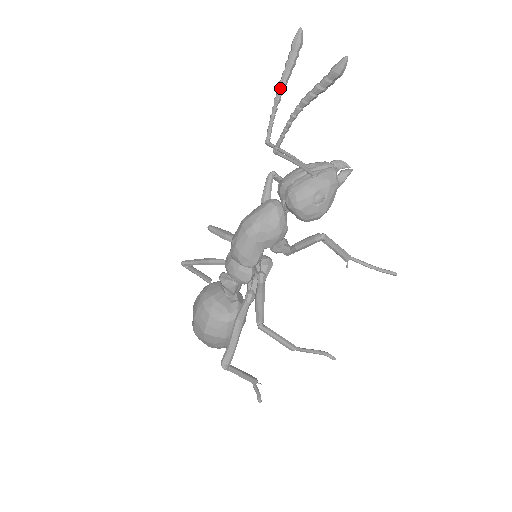
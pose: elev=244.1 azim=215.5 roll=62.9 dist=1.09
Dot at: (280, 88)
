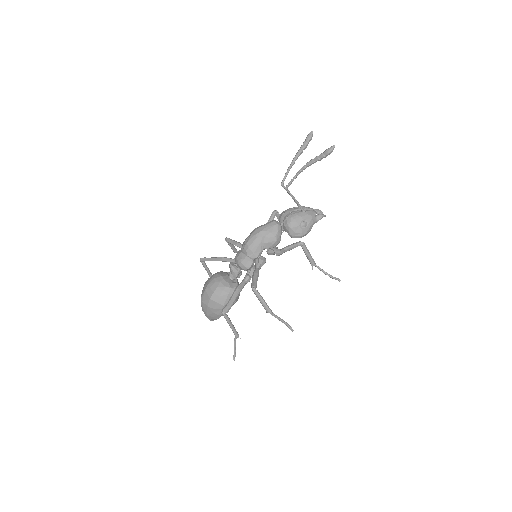
Dot at: (296, 157)
